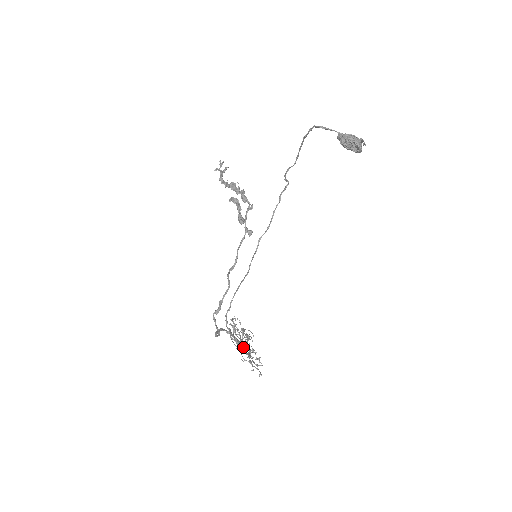
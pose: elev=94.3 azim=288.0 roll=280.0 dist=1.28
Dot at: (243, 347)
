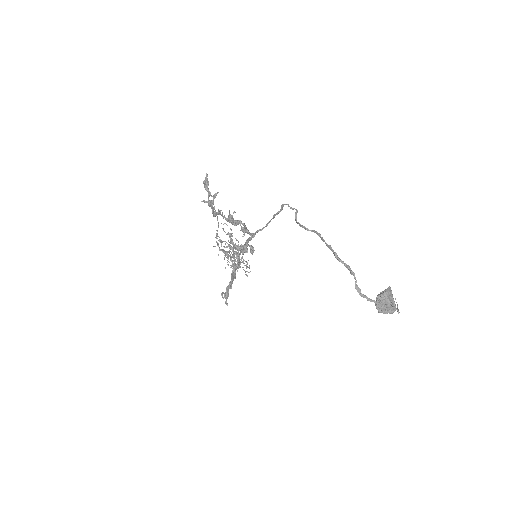
Dot at: occluded
